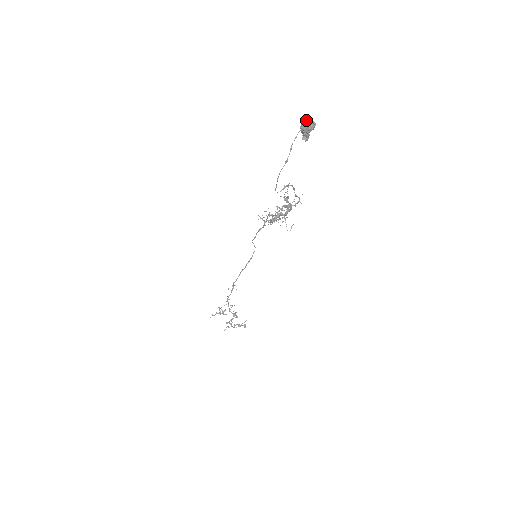
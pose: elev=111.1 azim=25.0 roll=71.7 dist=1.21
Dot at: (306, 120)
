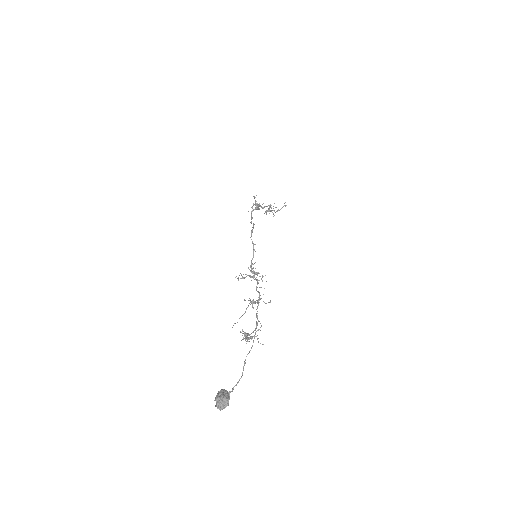
Dot at: (217, 406)
